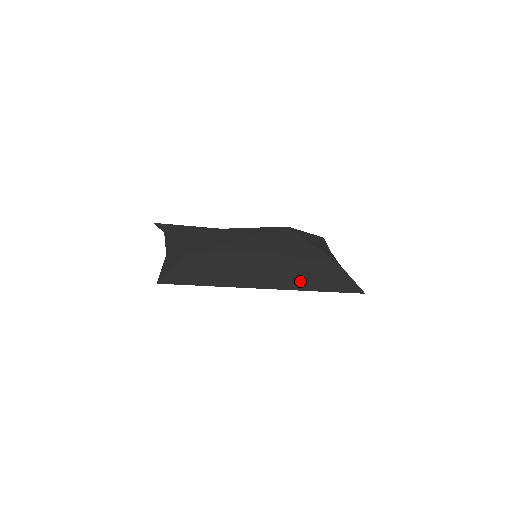
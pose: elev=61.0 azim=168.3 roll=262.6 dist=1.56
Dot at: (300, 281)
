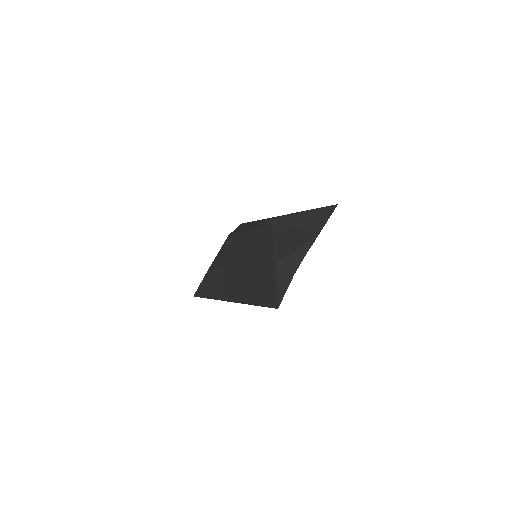
Dot at: (244, 293)
